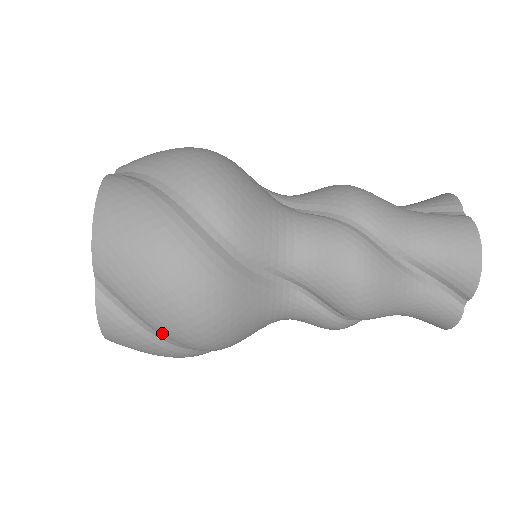
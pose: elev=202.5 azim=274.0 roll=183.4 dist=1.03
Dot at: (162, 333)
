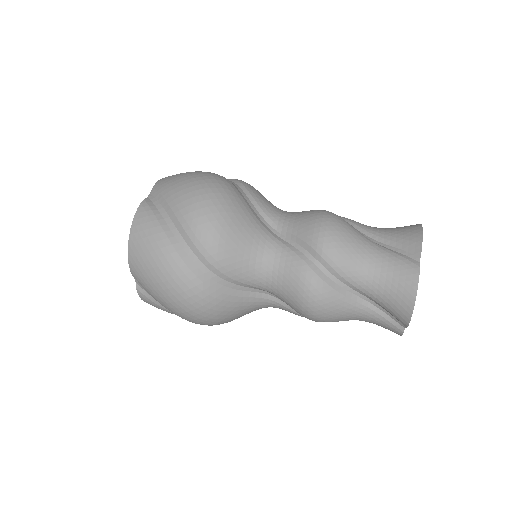
Dot at: occluded
